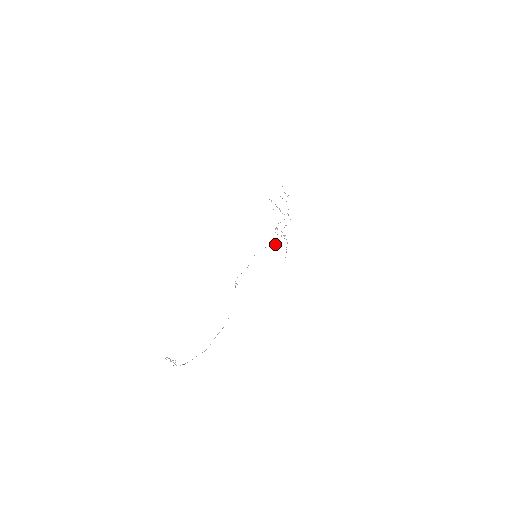
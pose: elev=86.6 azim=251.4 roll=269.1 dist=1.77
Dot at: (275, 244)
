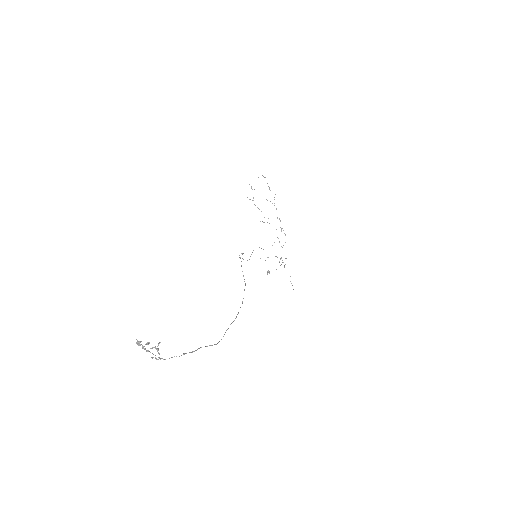
Dot at: occluded
